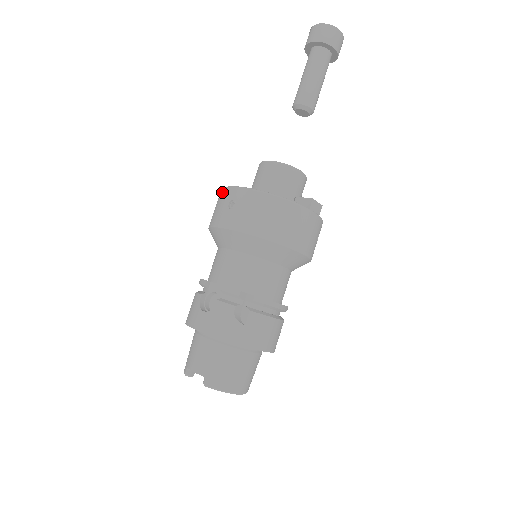
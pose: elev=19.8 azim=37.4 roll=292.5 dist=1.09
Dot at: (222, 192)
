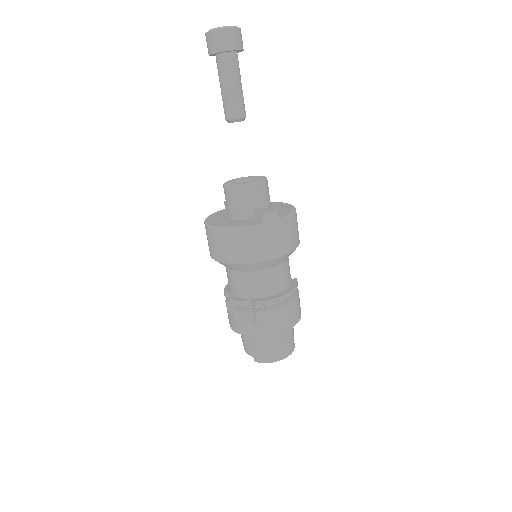
Dot at: occluded
